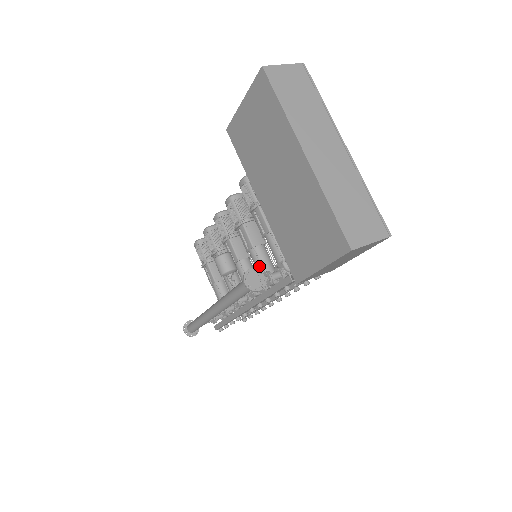
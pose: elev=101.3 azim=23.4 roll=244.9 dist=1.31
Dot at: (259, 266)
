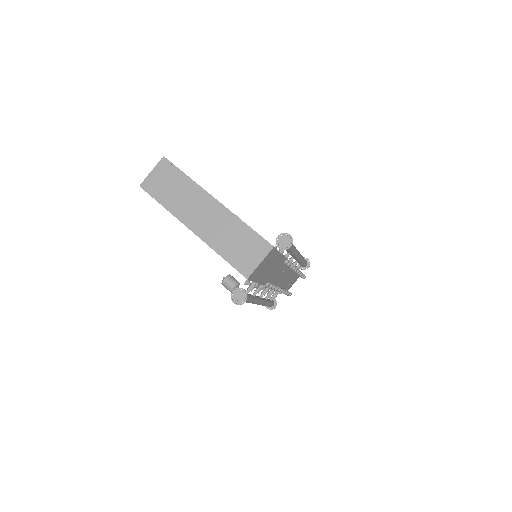
Dot at: occluded
